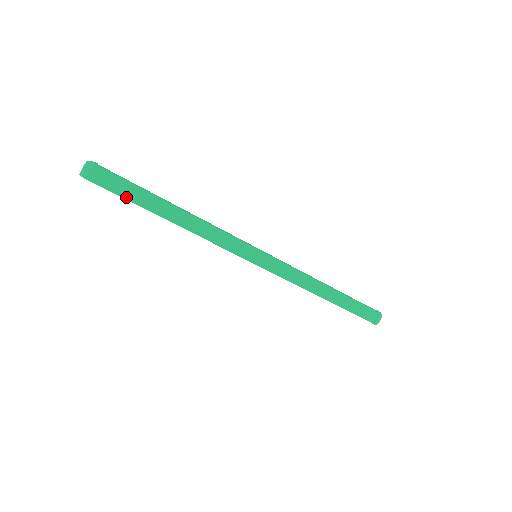
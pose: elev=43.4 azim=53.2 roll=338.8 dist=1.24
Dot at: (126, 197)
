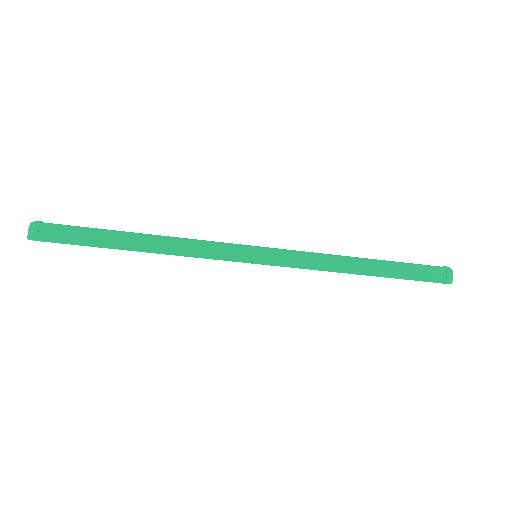
Dot at: (82, 243)
